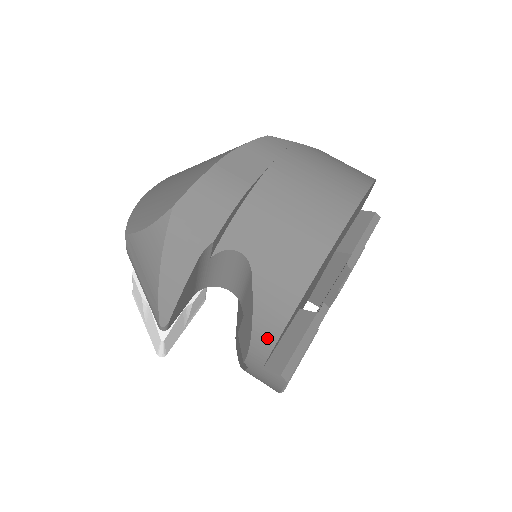
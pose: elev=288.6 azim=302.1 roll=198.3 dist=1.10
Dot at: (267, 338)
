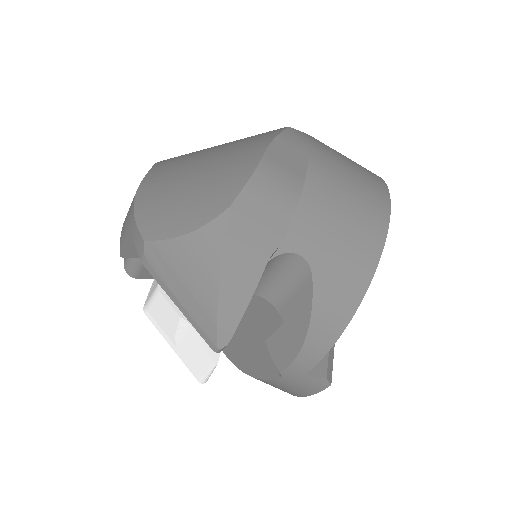
Dot at: (323, 343)
